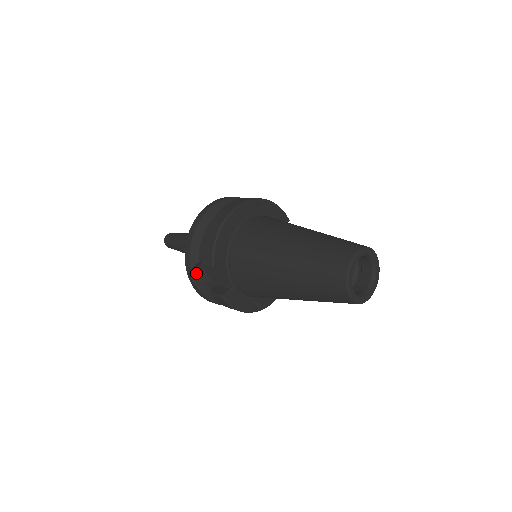
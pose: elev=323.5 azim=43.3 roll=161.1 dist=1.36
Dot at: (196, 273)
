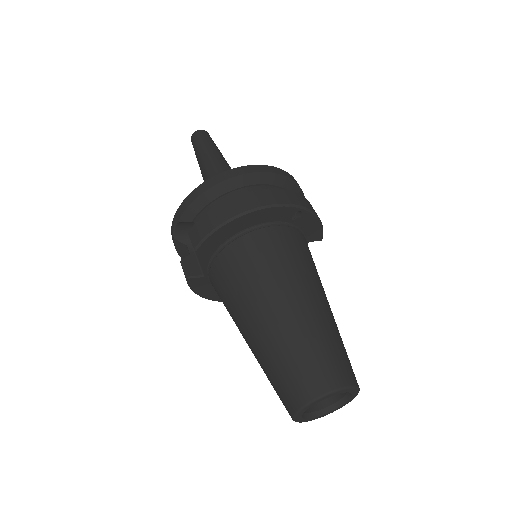
Dot at: (182, 226)
